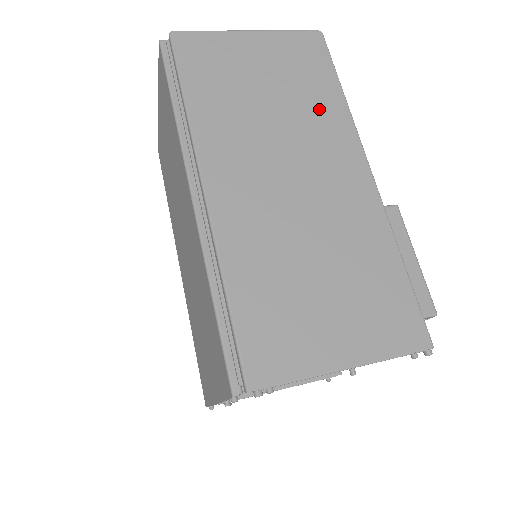
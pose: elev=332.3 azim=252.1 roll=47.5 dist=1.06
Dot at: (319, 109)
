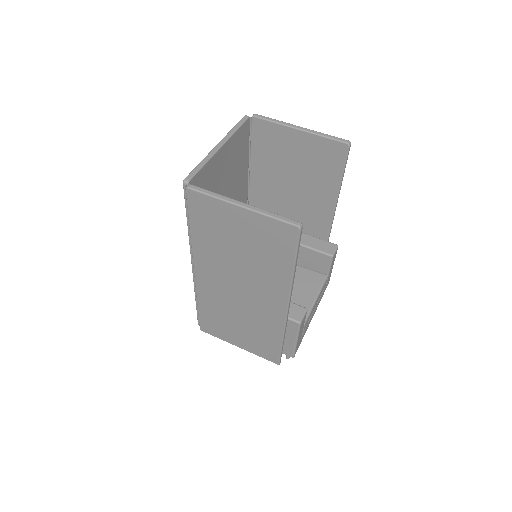
Dot at: (270, 271)
